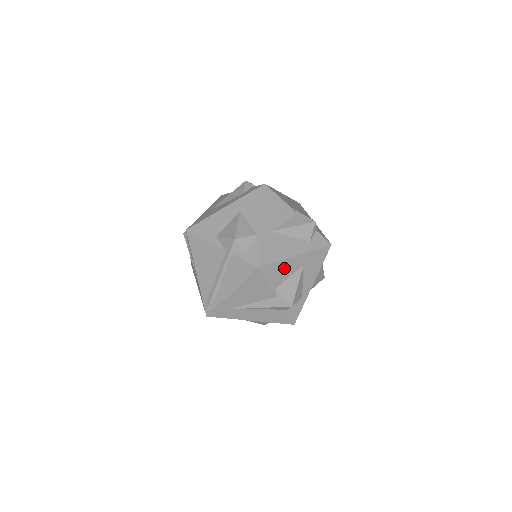
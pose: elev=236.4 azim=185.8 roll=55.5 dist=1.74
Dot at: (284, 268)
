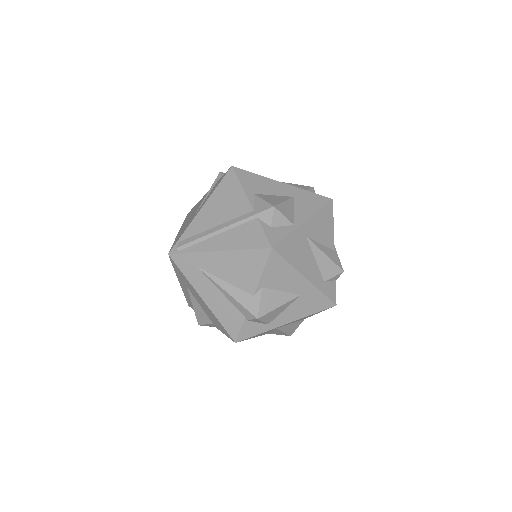
Dot at: (287, 277)
